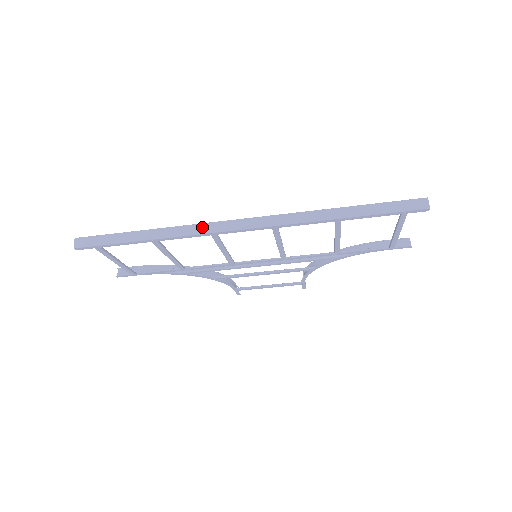
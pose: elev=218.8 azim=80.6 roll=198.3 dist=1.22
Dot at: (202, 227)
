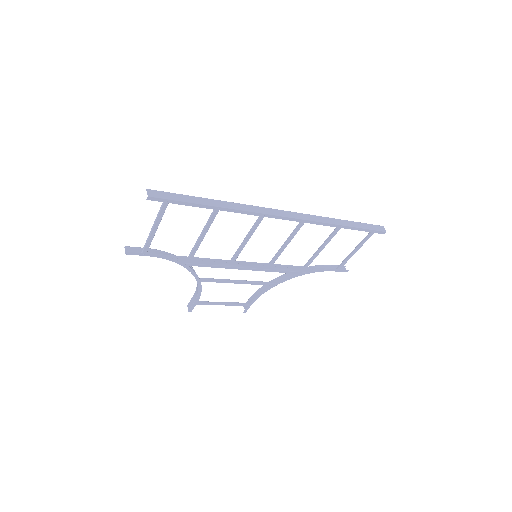
Dot at: (257, 208)
